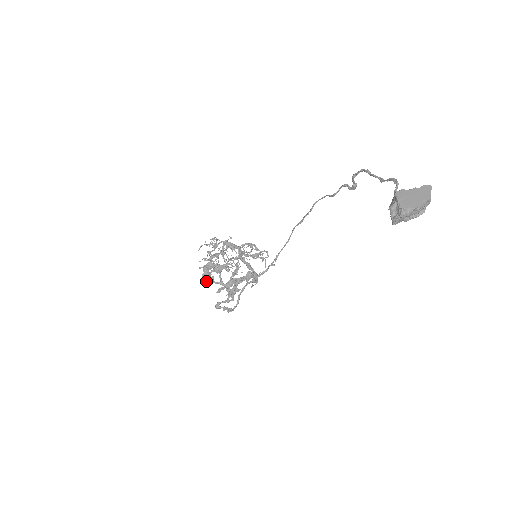
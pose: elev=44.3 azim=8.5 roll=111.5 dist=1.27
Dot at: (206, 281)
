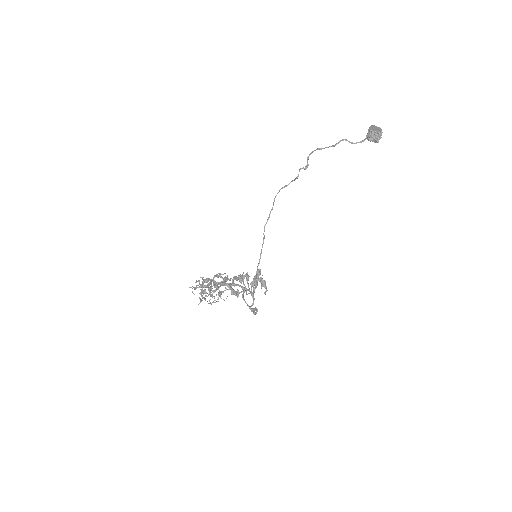
Dot at: (236, 295)
